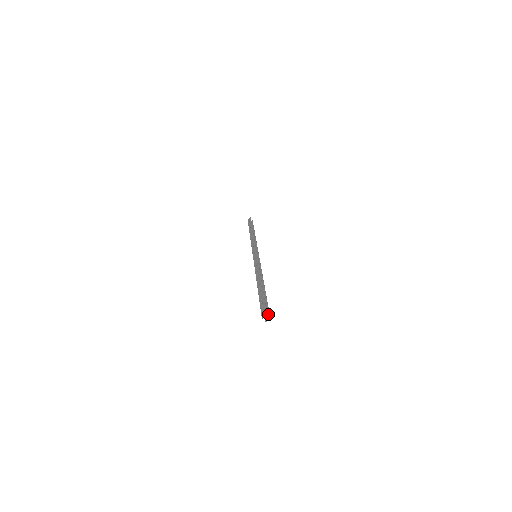
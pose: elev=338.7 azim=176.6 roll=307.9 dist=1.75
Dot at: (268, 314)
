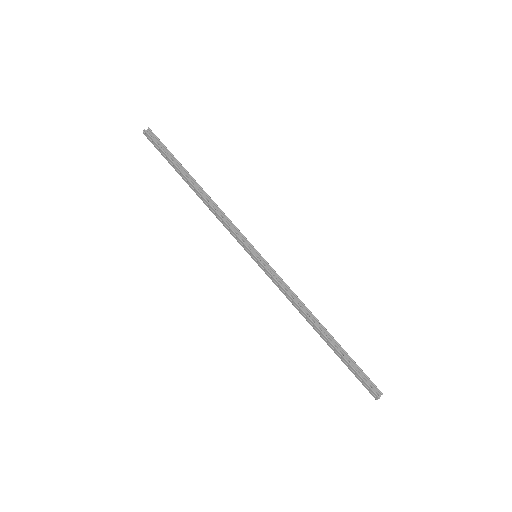
Dot at: (376, 389)
